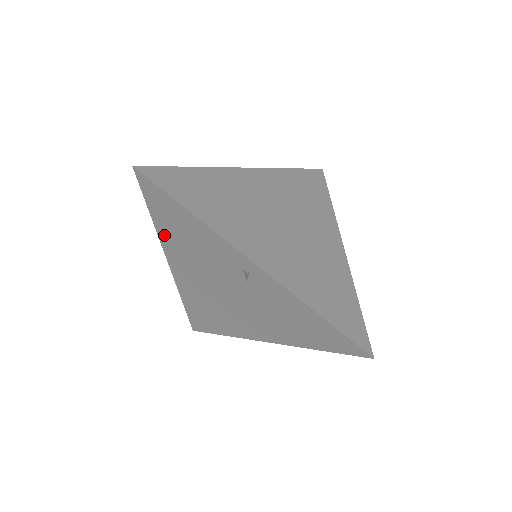
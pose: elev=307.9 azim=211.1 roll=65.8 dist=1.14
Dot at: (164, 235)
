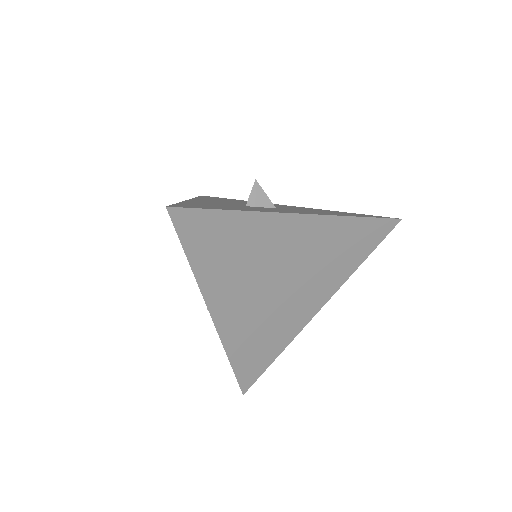
Dot at: occluded
